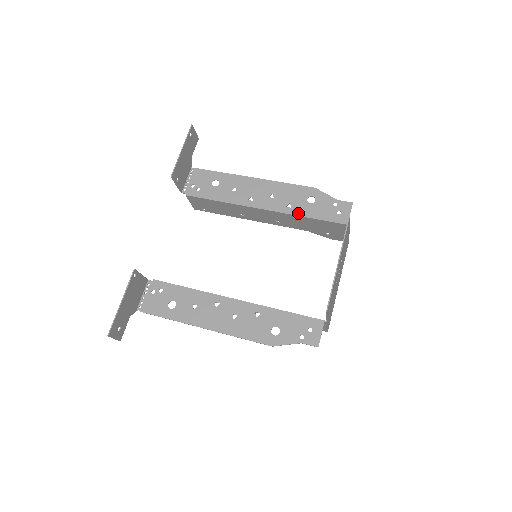
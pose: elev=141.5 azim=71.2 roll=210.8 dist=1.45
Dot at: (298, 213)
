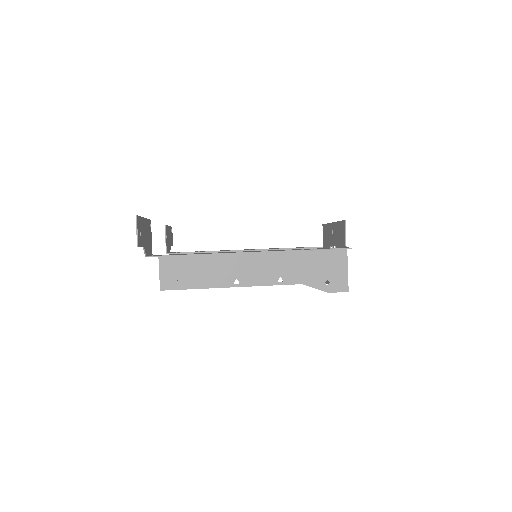
Dot at: (279, 248)
